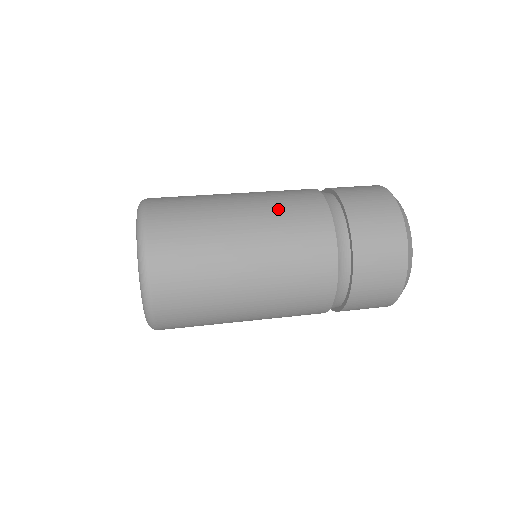
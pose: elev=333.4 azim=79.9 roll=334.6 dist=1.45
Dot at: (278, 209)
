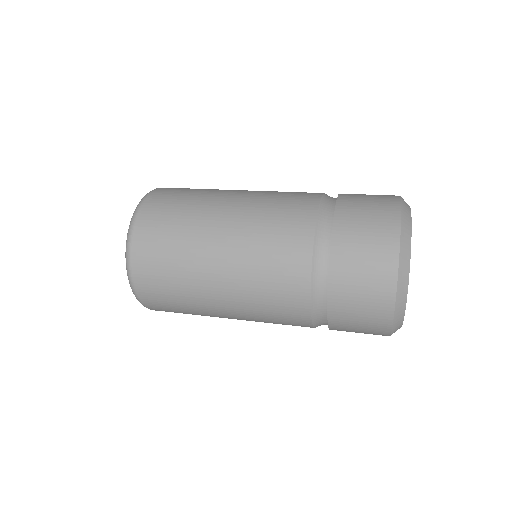
Dot at: (256, 242)
